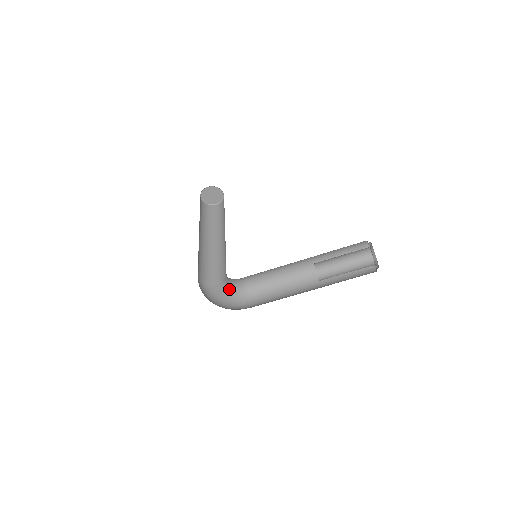
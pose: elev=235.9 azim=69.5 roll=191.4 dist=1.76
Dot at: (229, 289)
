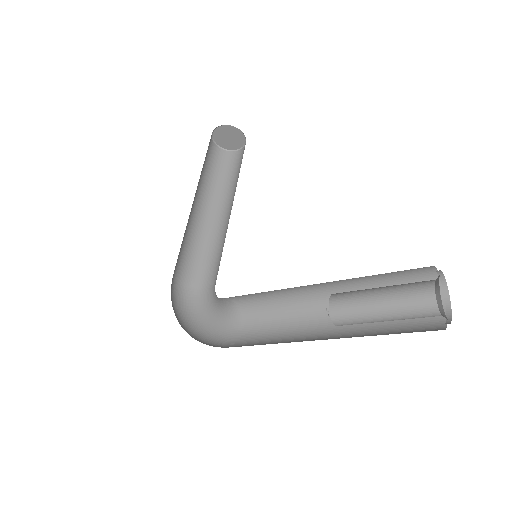
Dot at: (216, 303)
